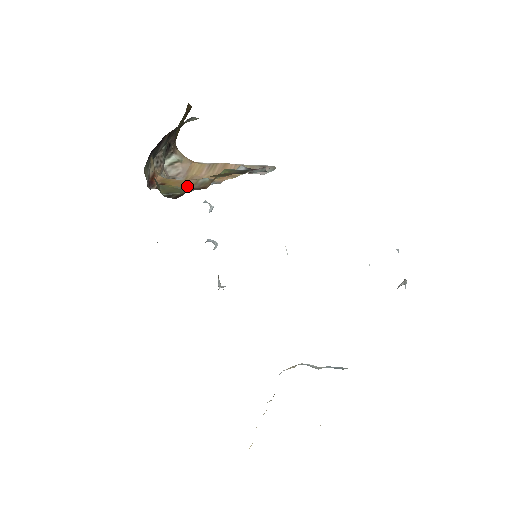
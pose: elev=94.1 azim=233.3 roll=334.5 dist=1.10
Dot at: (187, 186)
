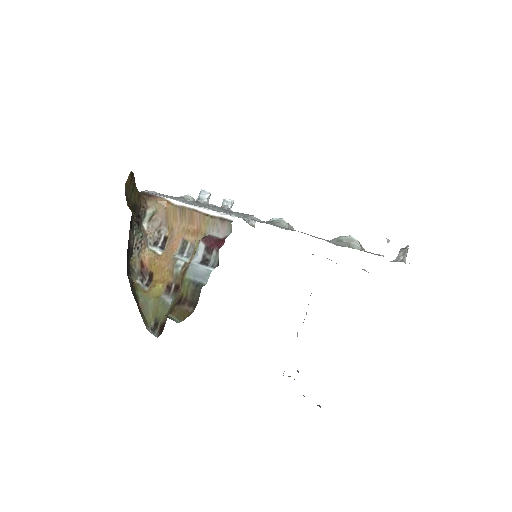
Dot at: (167, 278)
